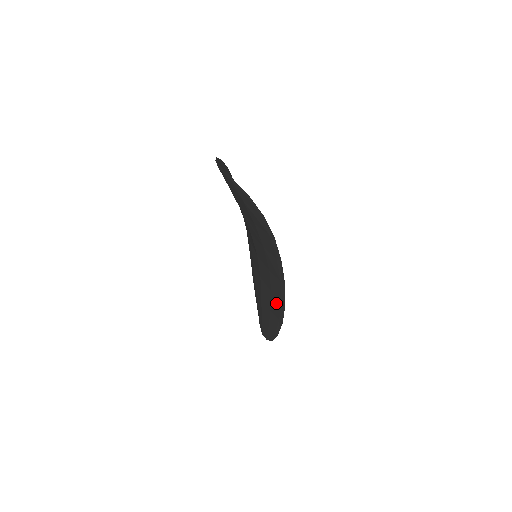
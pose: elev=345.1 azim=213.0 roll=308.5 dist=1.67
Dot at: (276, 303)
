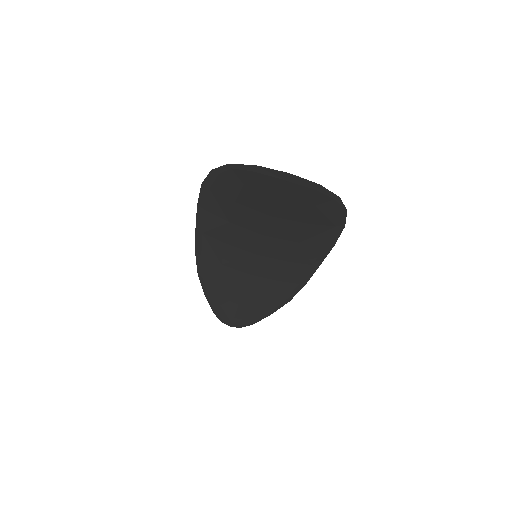
Dot at: (285, 288)
